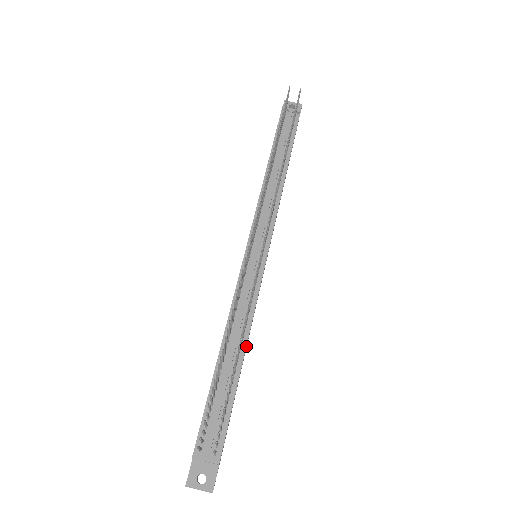
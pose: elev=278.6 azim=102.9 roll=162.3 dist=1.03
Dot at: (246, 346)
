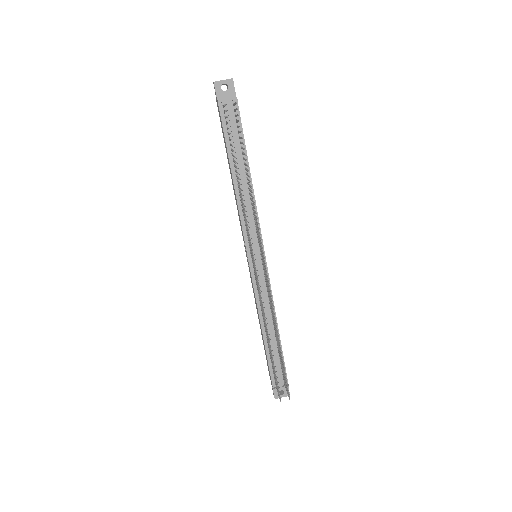
Dot at: (276, 321)
